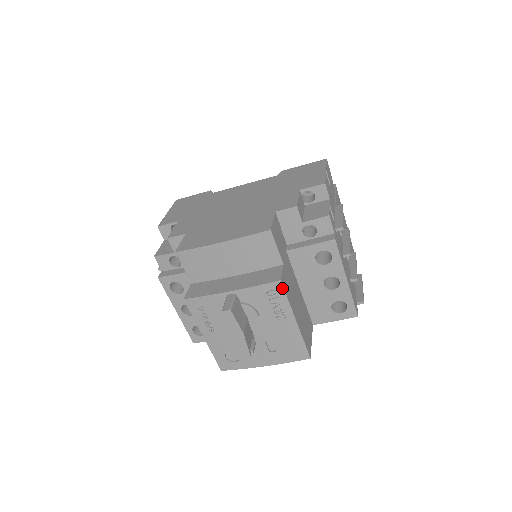
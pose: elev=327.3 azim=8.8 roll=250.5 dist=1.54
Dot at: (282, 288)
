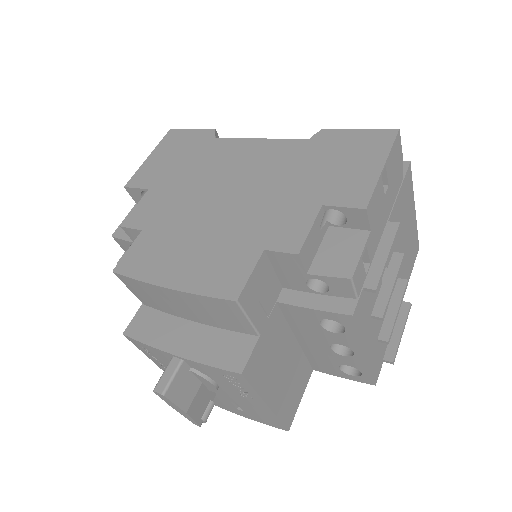
Dot at: (245, 380)
